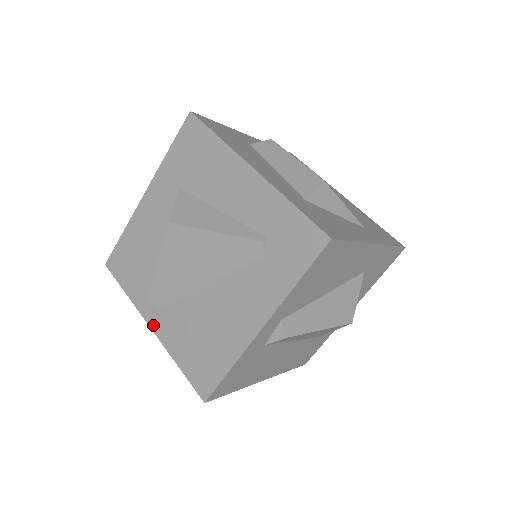
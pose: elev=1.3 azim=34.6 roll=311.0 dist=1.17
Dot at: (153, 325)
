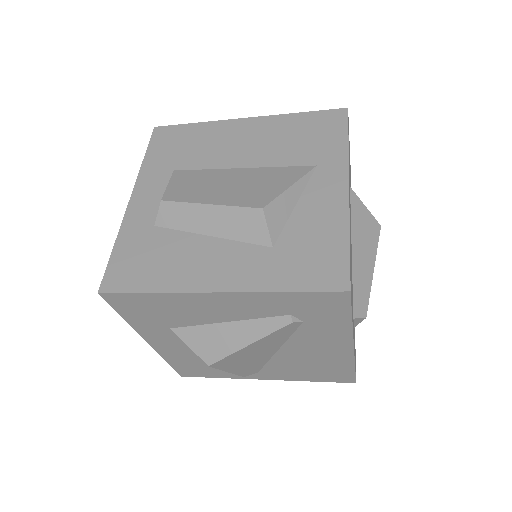
Dot at: (265, 379)
